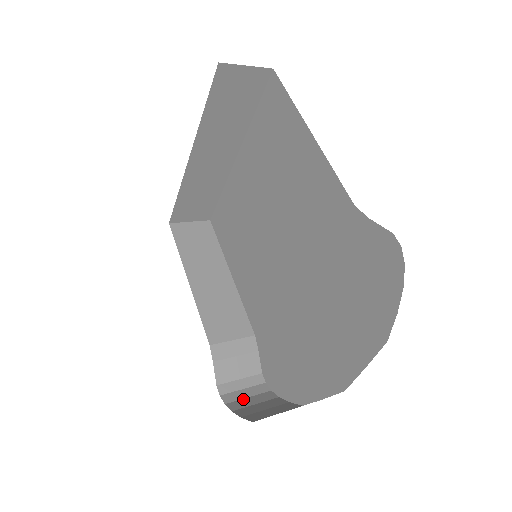
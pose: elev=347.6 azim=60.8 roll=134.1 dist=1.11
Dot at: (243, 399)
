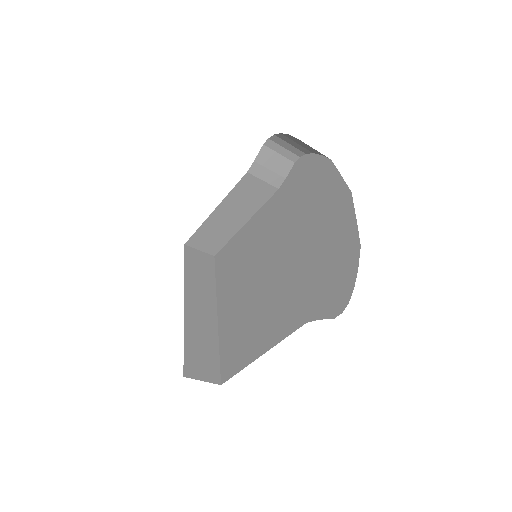
Dot at: occluded
